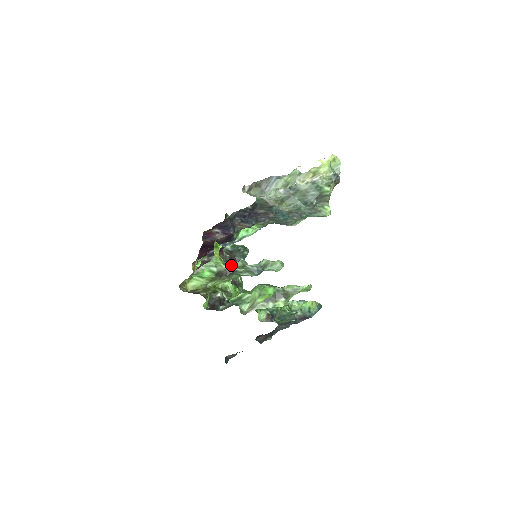
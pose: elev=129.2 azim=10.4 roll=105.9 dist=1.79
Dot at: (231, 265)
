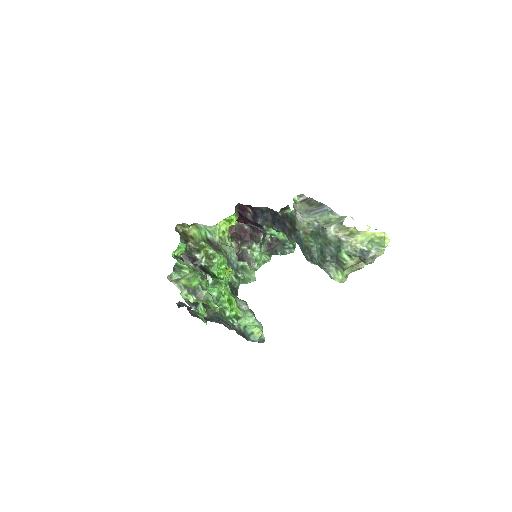
Dot at: (221, 243)
